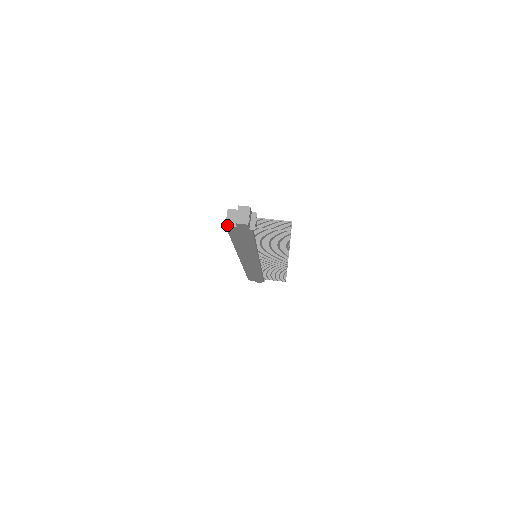
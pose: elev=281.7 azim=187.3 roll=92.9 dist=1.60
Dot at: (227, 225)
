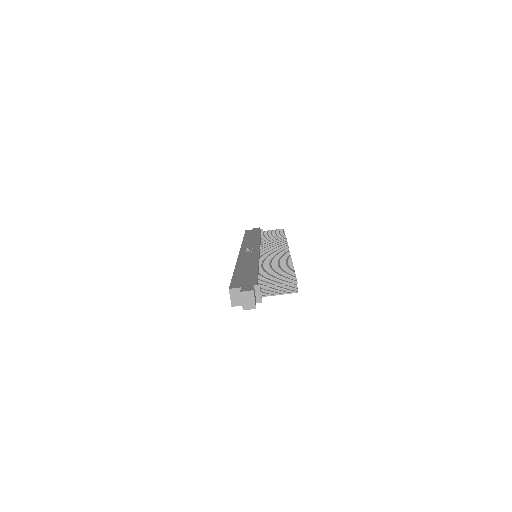
Dot at: (233, 306)
